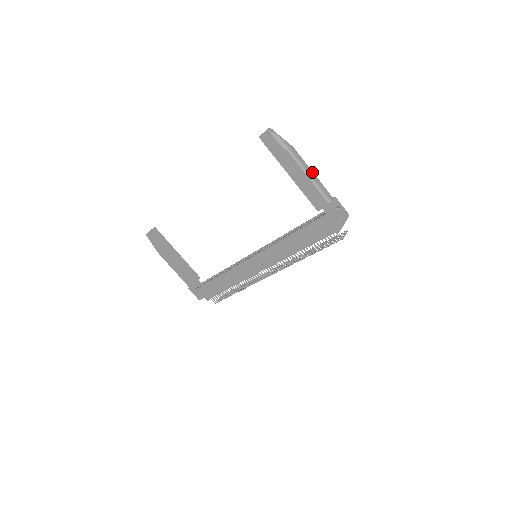
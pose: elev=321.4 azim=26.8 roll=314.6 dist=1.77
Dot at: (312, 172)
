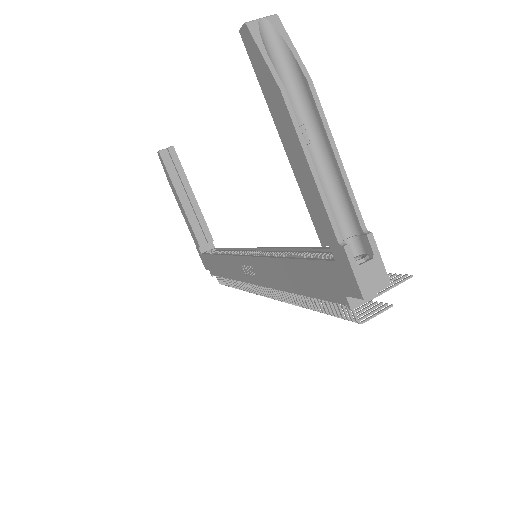
Dot at: (337, 154)
